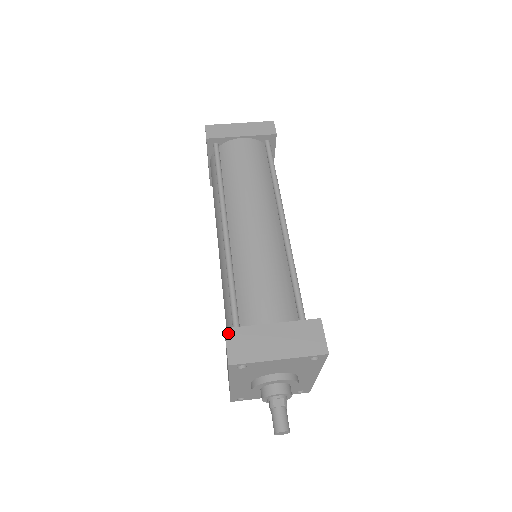
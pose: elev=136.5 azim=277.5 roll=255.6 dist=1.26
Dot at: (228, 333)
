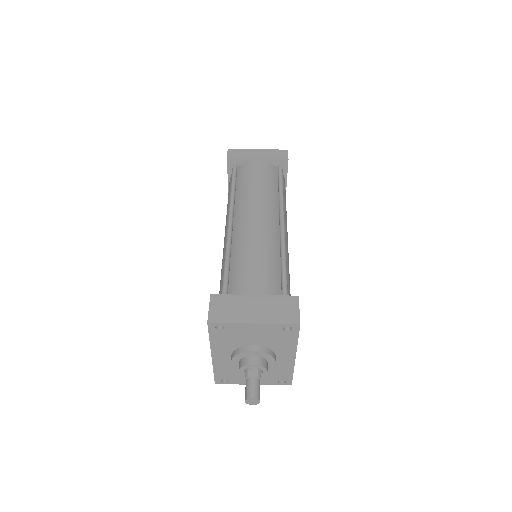
Dot at: (212, 298)
